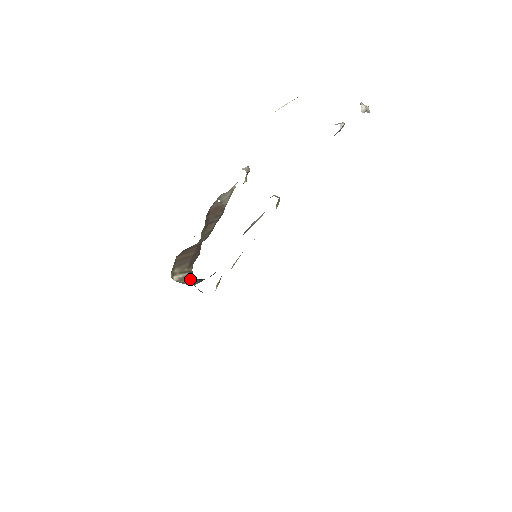
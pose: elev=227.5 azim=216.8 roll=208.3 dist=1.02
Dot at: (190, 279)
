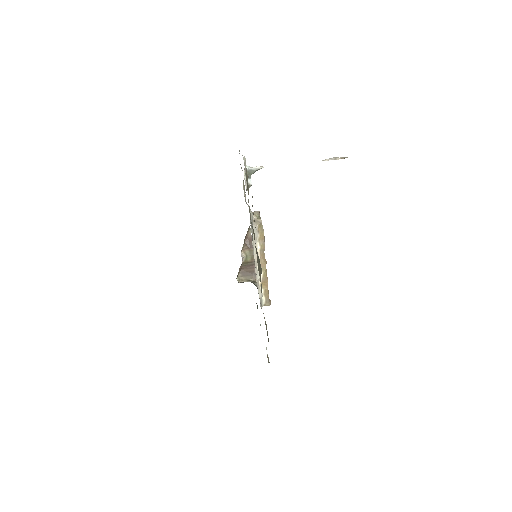
Dot at: occluded
